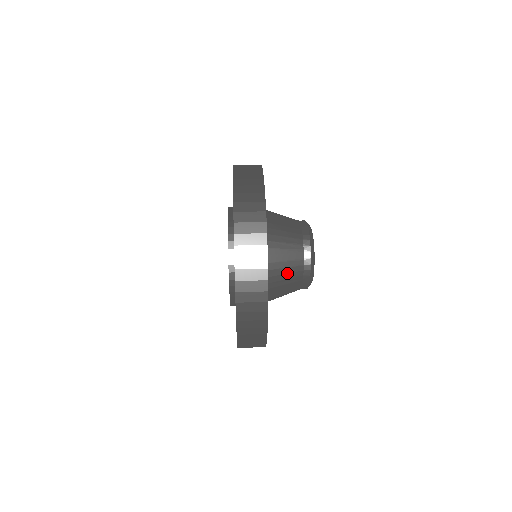
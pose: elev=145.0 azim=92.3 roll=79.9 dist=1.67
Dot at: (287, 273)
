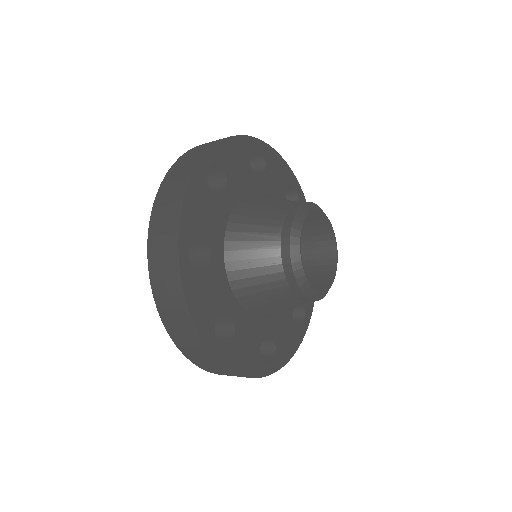
Dot at: (263, 211)
